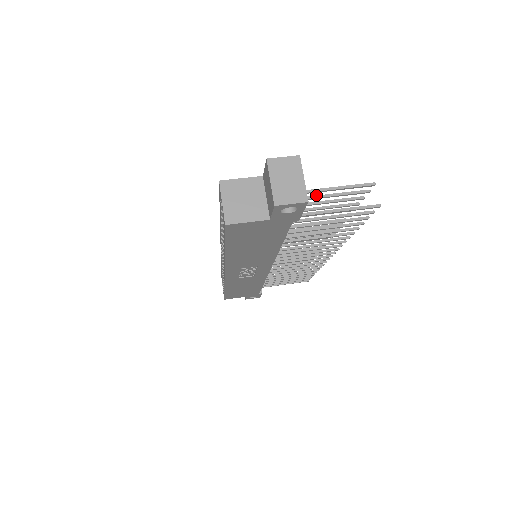
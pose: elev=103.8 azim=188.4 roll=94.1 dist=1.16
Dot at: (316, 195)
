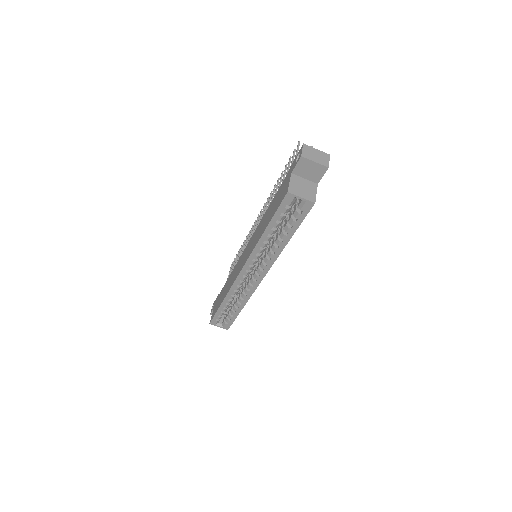
Dot at: occluded
